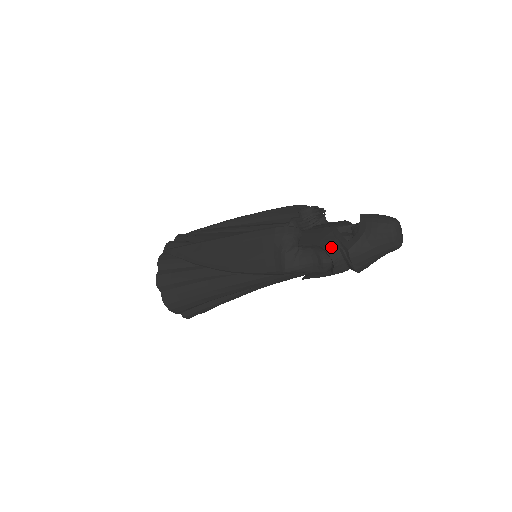
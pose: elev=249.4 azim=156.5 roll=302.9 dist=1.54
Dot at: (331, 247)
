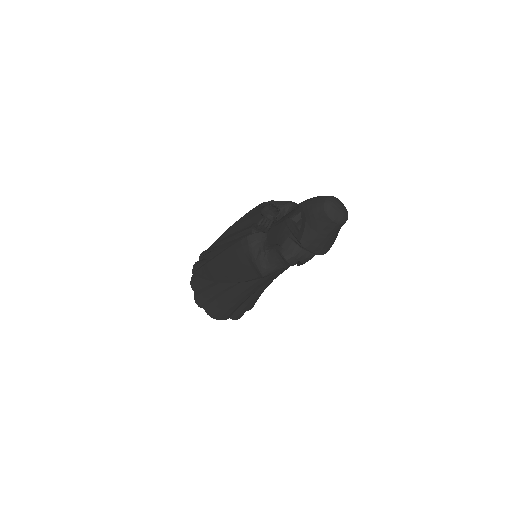
Dot at: (288, 243)
